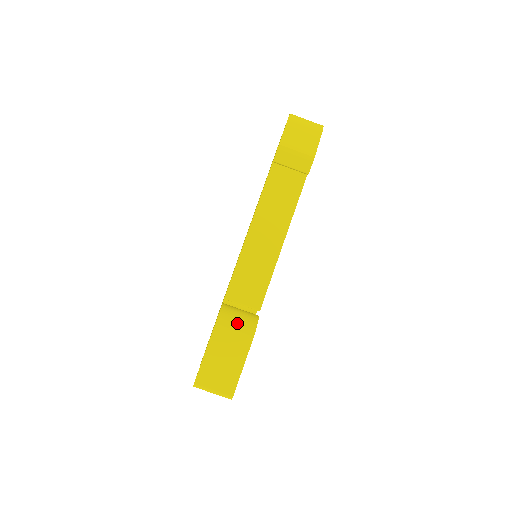
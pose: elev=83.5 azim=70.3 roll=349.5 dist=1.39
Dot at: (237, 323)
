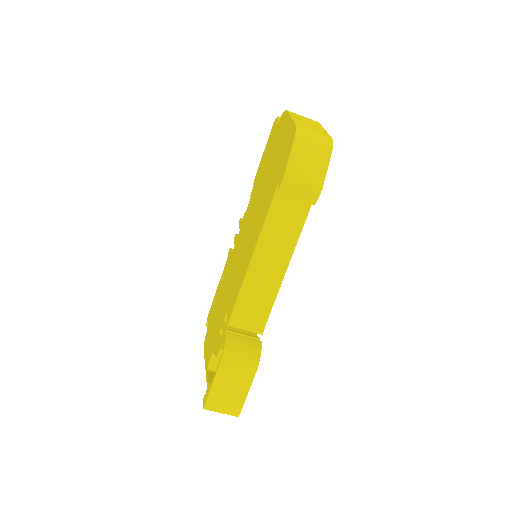
Dot at: (242, 357)
